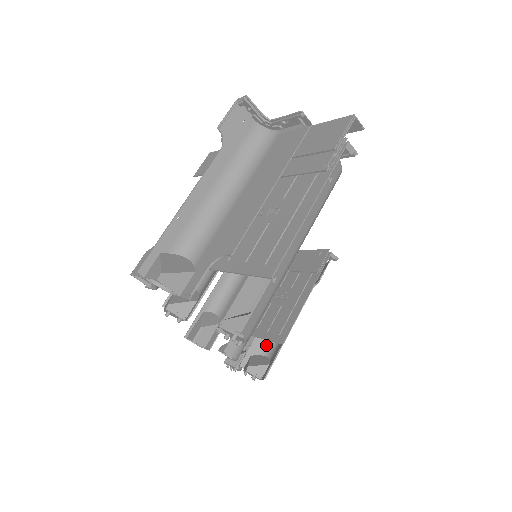
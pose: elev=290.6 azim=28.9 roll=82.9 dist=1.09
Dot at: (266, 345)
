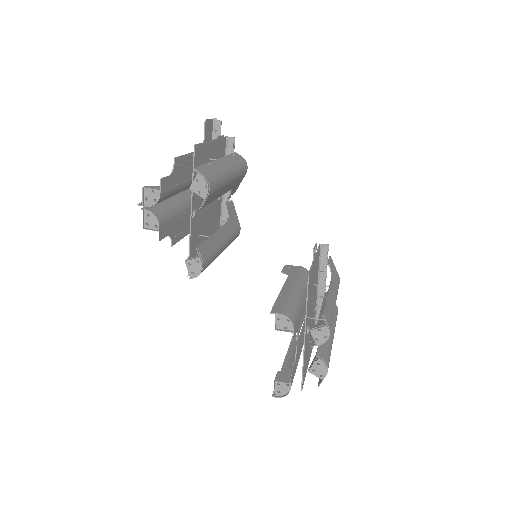
Dot at: occluded
